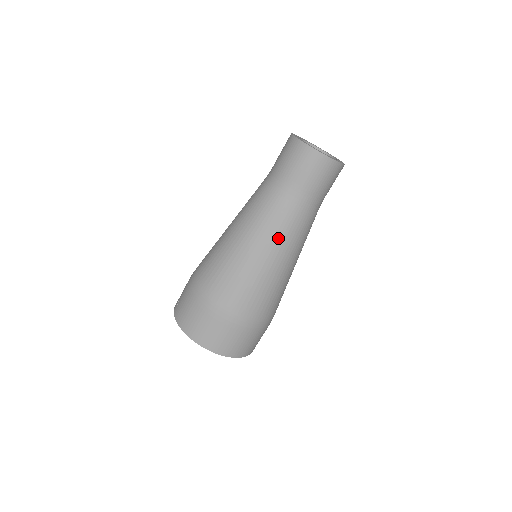
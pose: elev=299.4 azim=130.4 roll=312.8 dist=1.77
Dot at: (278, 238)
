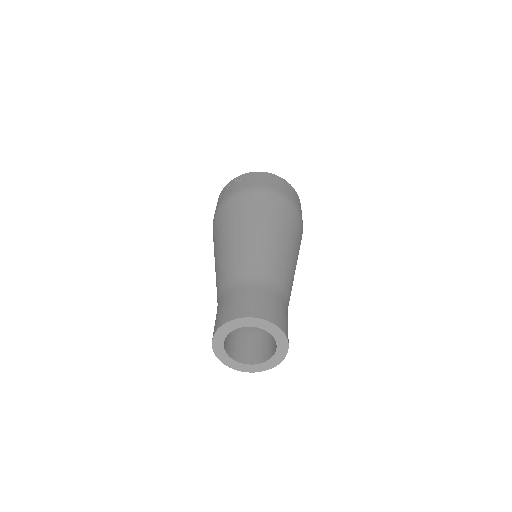
Dot at: occluded
